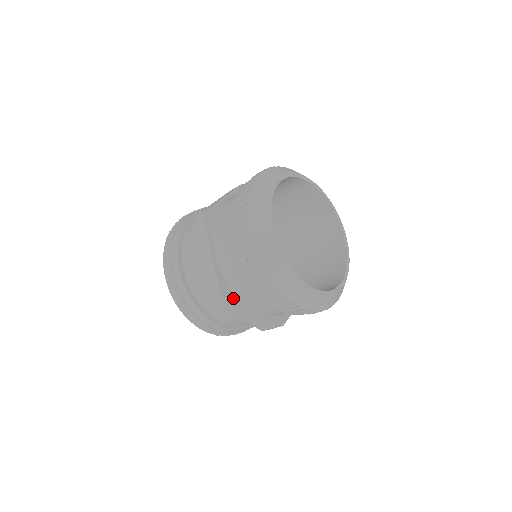
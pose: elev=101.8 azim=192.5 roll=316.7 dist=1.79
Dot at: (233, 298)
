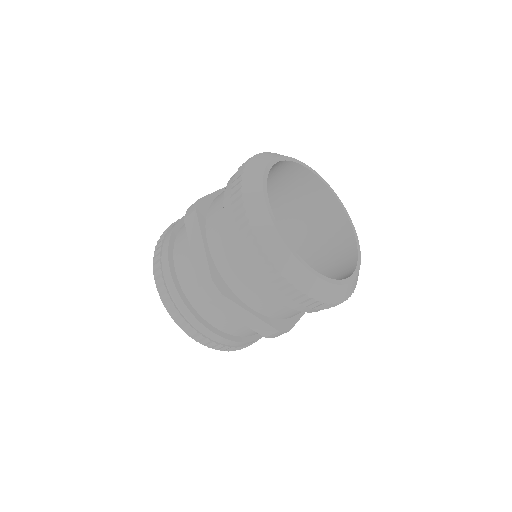
Dot at: (290, 323)
